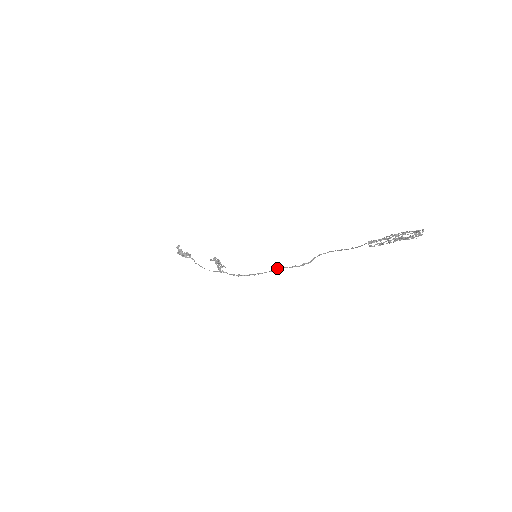
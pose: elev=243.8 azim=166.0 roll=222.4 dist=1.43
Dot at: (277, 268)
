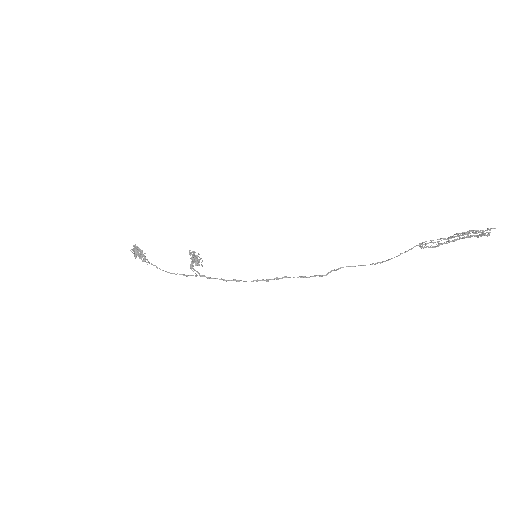
Dot at: occluded
